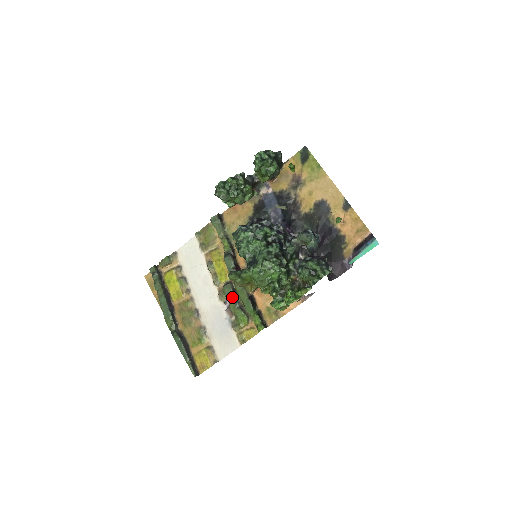
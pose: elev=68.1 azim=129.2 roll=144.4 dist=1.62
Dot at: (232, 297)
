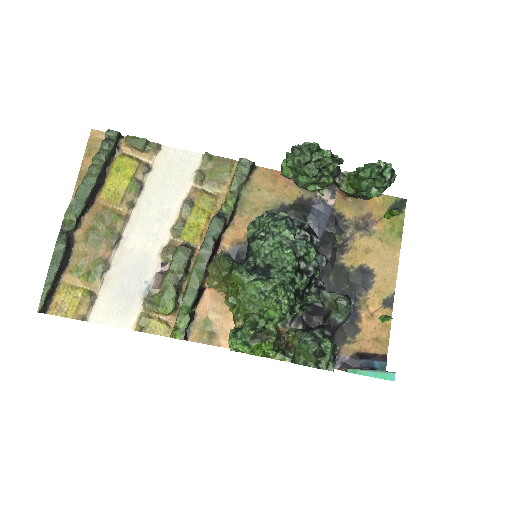
Dot at: (180, 268)
